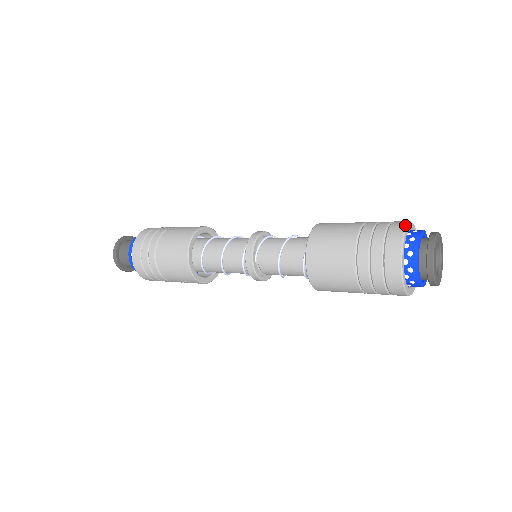
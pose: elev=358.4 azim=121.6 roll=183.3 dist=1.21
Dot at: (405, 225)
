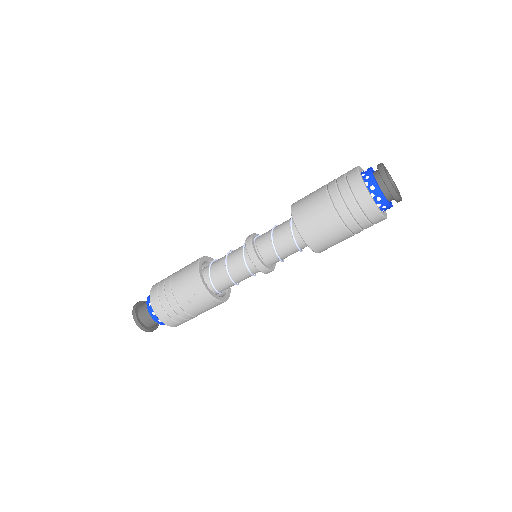
Dot at: occluded
